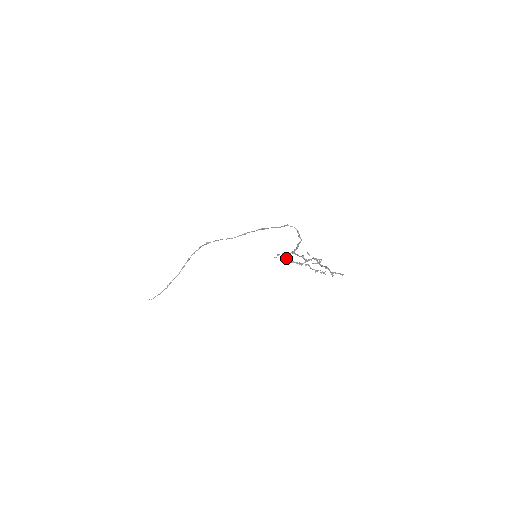
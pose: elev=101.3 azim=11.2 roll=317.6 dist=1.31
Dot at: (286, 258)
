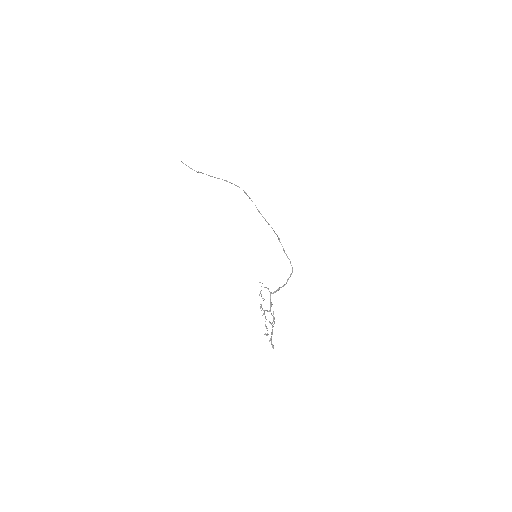
Dot at: occluded
